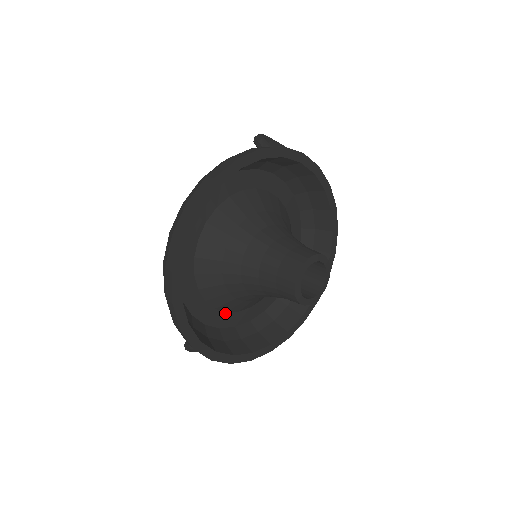
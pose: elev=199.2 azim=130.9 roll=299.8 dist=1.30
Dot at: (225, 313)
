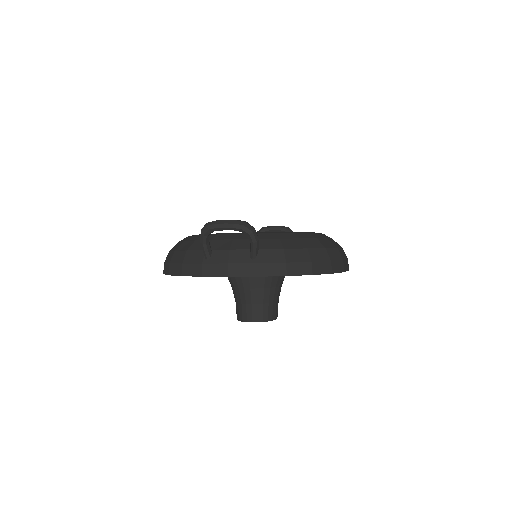
Dot at: occluded
